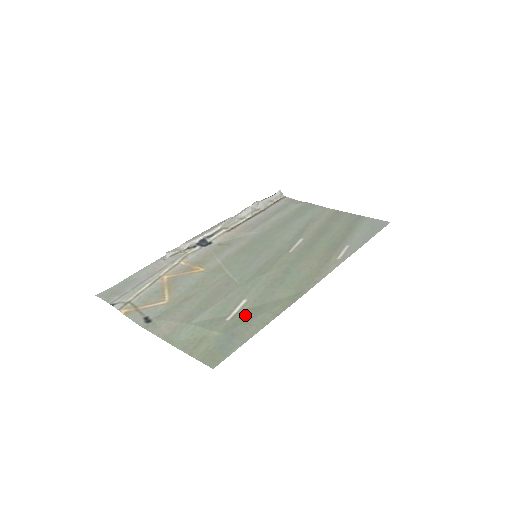
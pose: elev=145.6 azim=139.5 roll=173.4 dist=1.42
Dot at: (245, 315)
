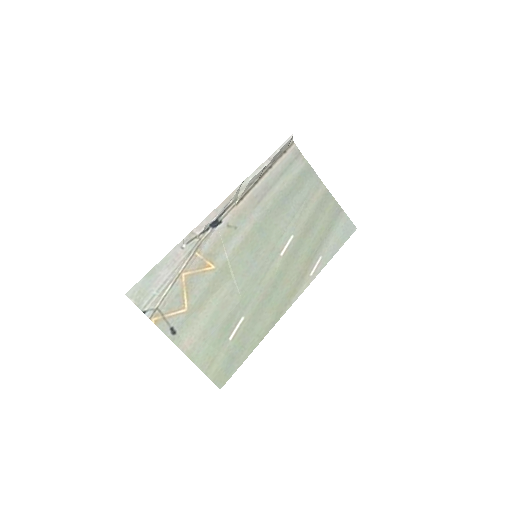
Dot at: (242, 336)
